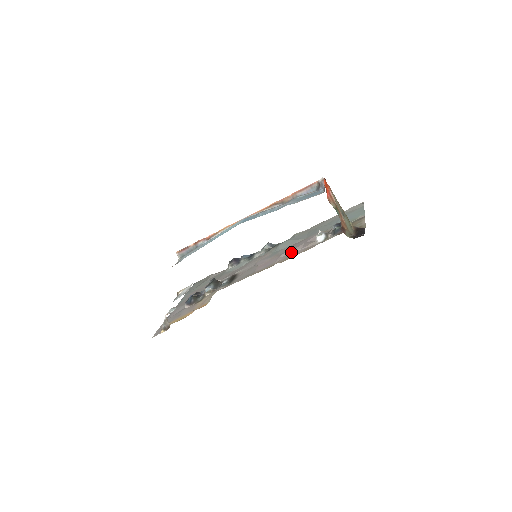
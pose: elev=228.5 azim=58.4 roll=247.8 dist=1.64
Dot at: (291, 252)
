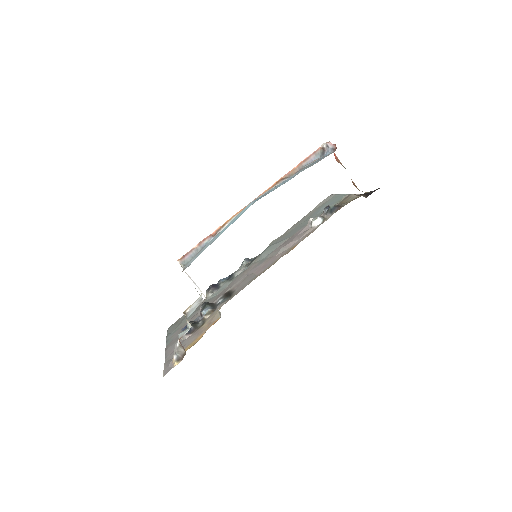
Dot at: (289, 245)
